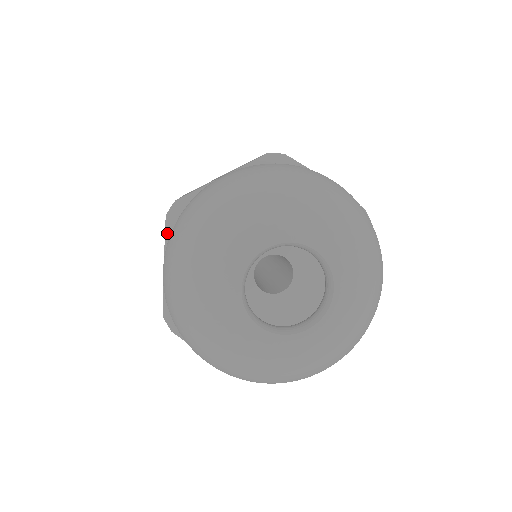
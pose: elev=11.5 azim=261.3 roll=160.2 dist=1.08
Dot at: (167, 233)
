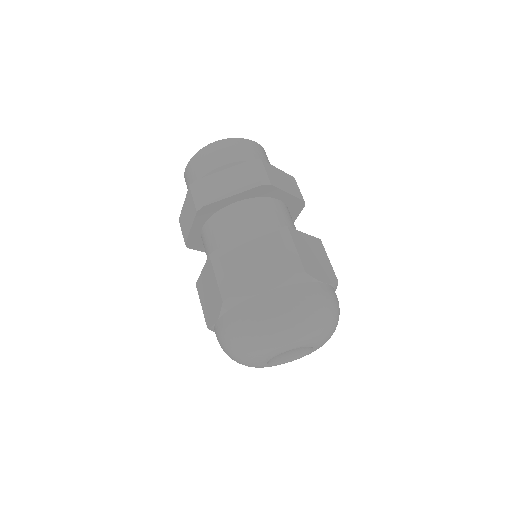
Dot at: (223, 311)
